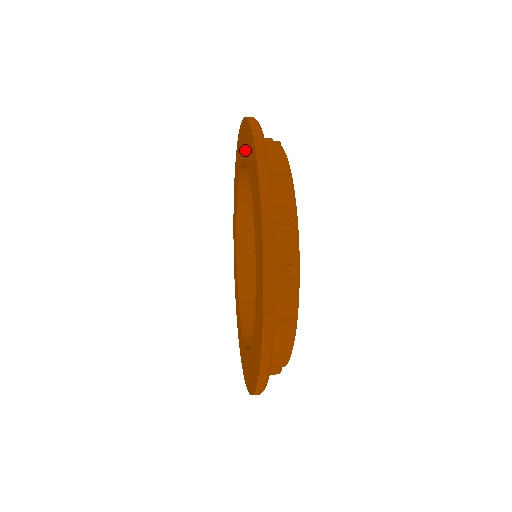
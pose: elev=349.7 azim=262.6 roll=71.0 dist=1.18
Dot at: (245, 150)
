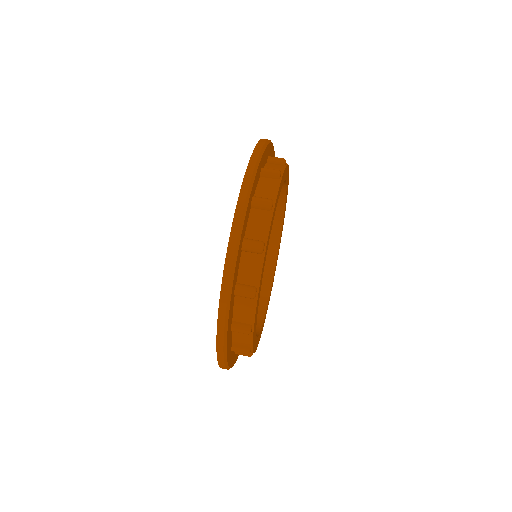
Dot at: occluded
